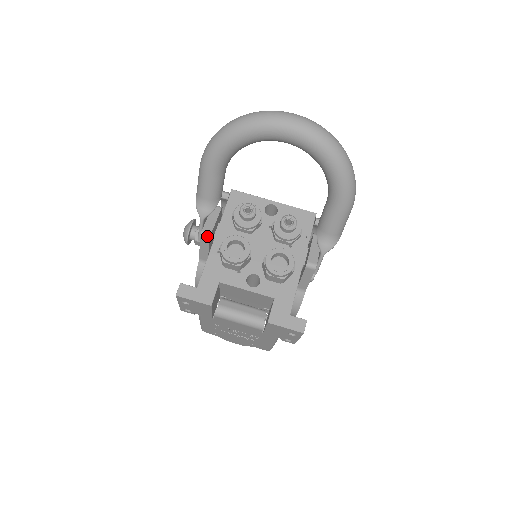
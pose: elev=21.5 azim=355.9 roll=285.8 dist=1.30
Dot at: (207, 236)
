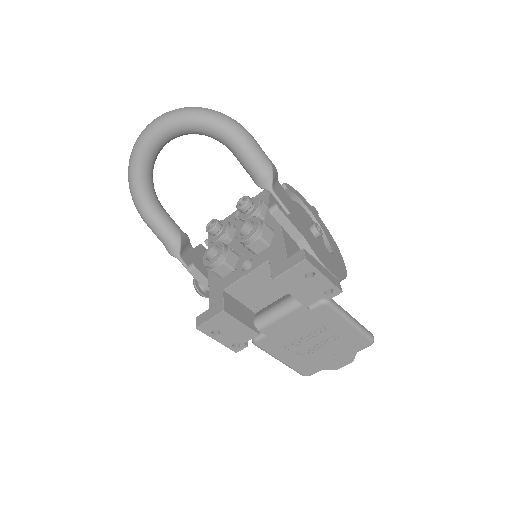
Dot at: (191, 266)
